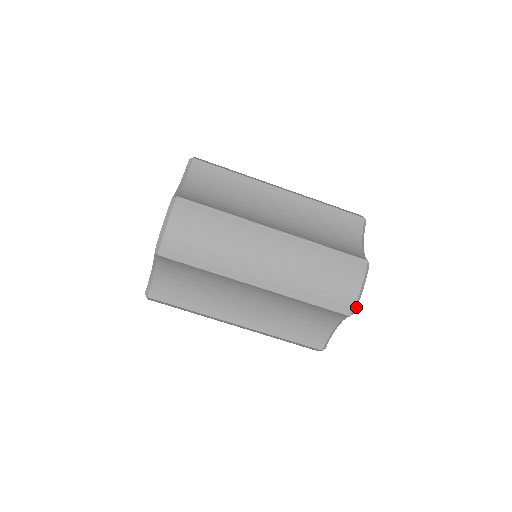
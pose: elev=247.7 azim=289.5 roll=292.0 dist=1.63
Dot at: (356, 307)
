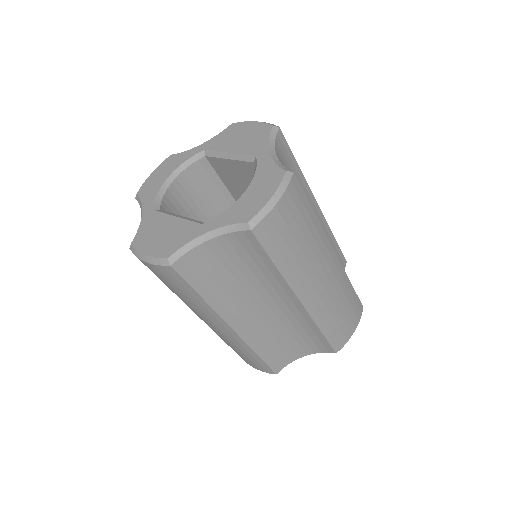
Dot at: occluded
